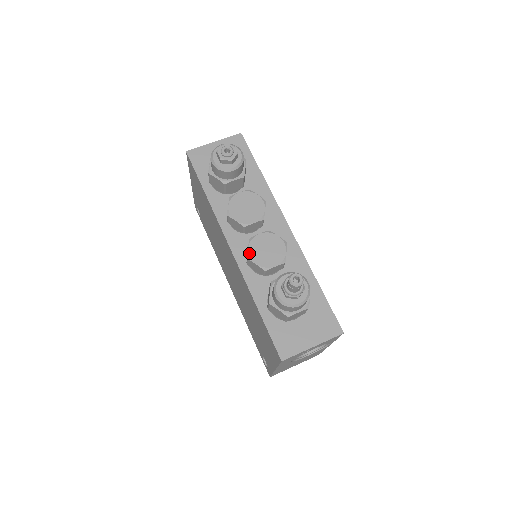
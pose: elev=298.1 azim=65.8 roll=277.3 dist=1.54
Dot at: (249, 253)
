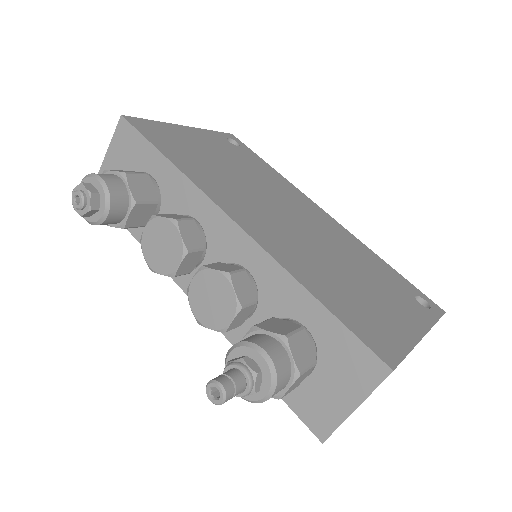
Dot at: (195, 316)
